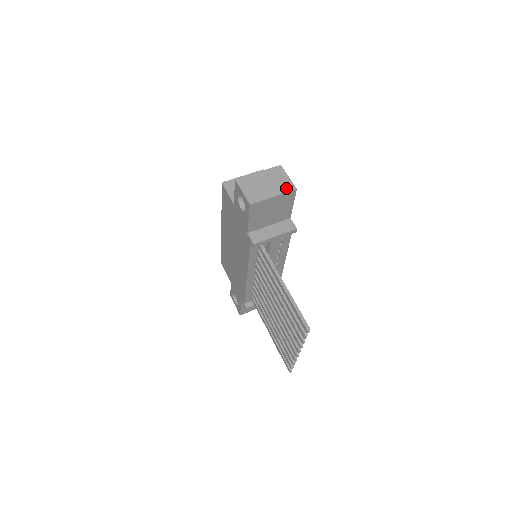
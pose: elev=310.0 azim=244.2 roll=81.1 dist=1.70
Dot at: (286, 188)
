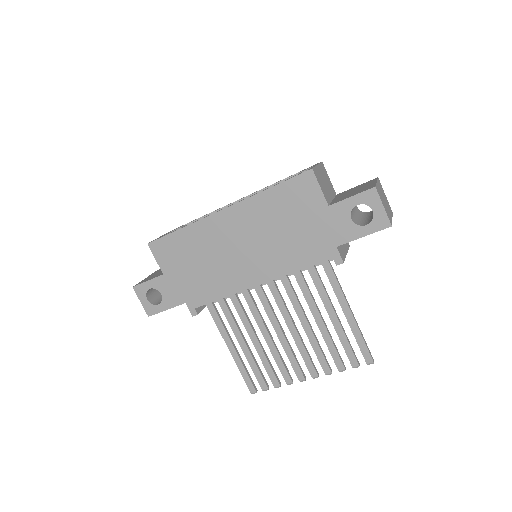
Dot at: (391, 210)
